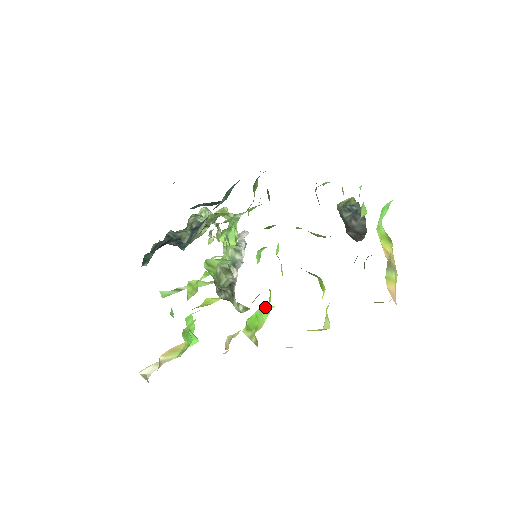
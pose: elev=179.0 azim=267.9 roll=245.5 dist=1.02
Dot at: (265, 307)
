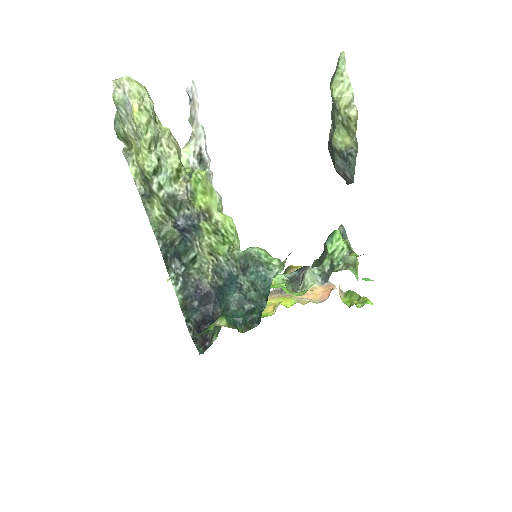
Dot at: occluded
